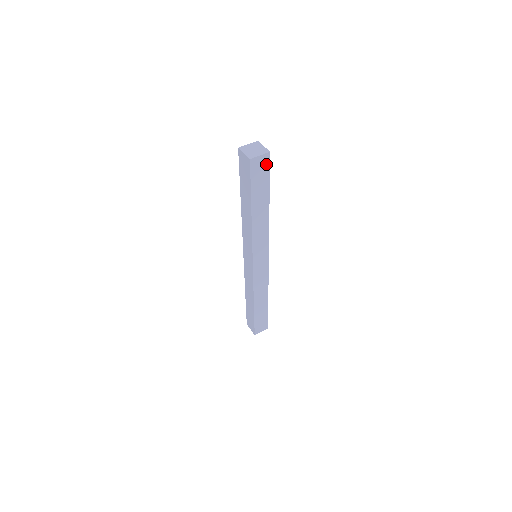
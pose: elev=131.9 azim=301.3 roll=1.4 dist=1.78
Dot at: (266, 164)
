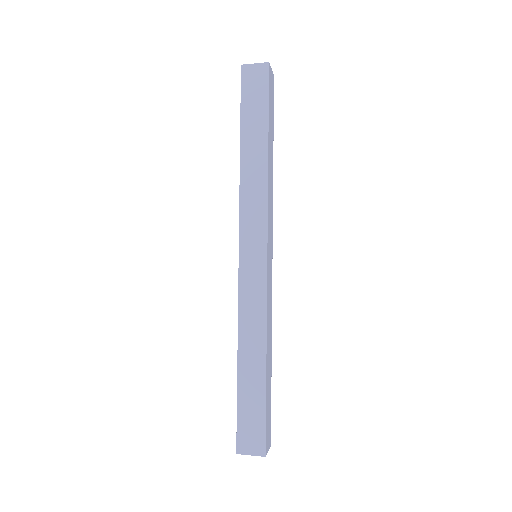
Dot at: (264, 79)
